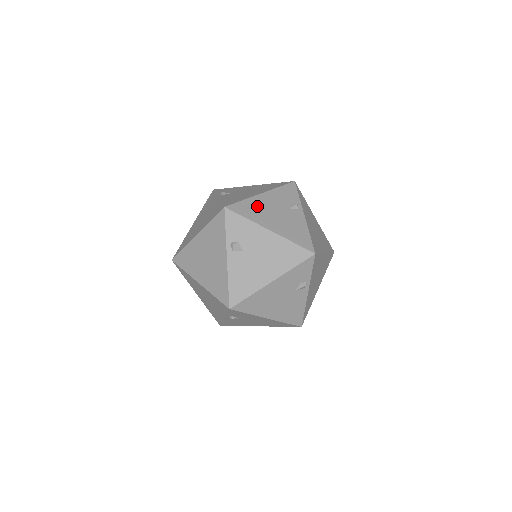
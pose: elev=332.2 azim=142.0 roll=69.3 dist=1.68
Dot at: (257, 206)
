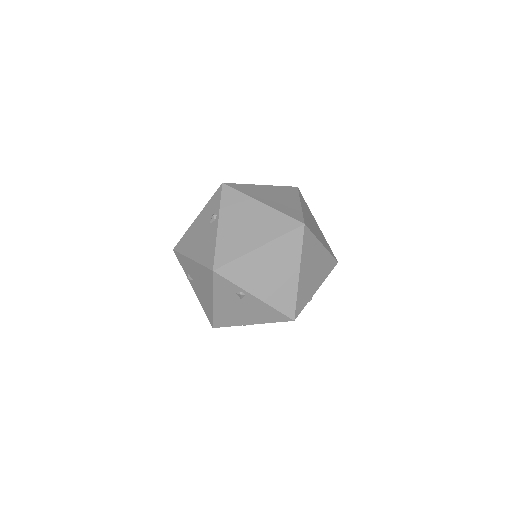
Dot at: (190, 236)
